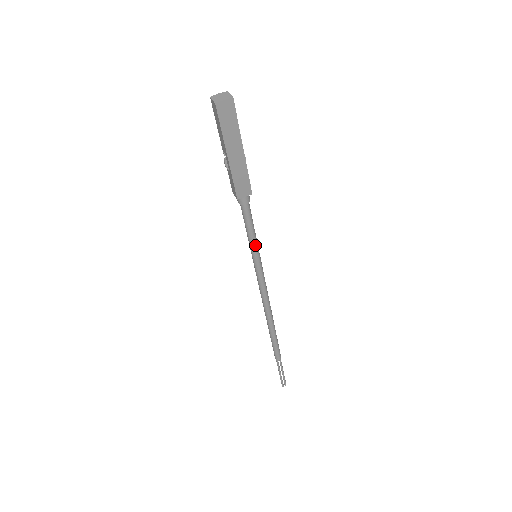
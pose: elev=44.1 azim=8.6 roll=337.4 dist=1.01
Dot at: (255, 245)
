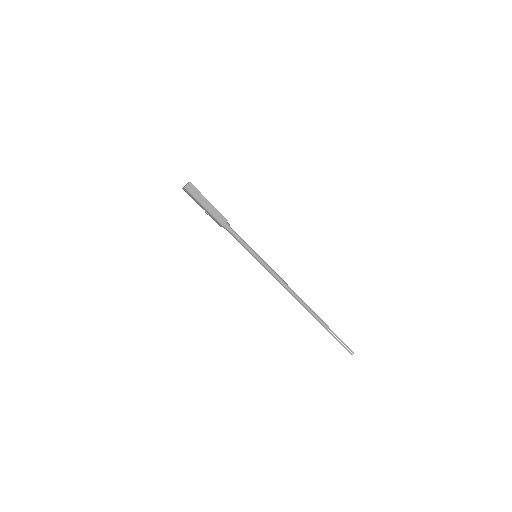
Dot at: (250, 248)
